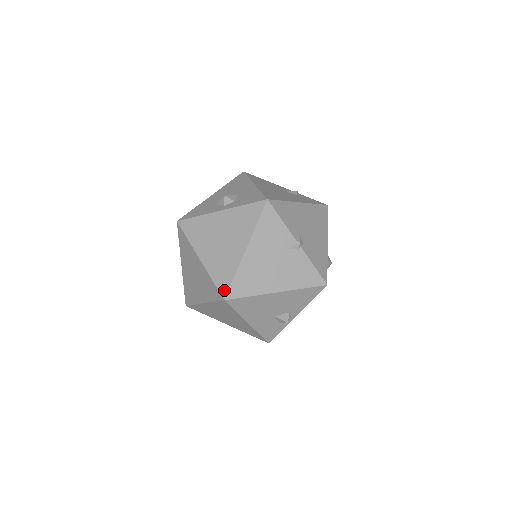
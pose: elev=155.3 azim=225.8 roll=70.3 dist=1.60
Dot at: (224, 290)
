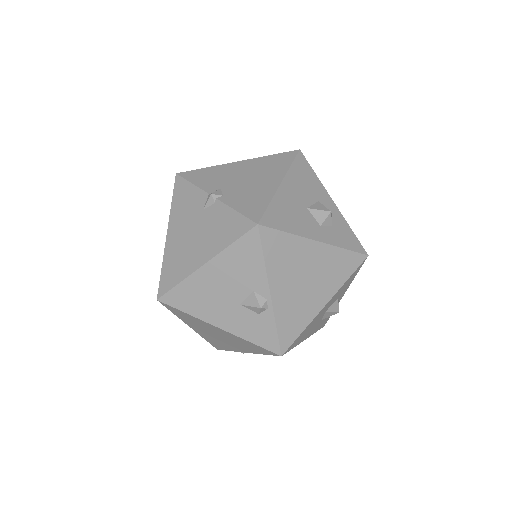
Dot at: (158, 289)
